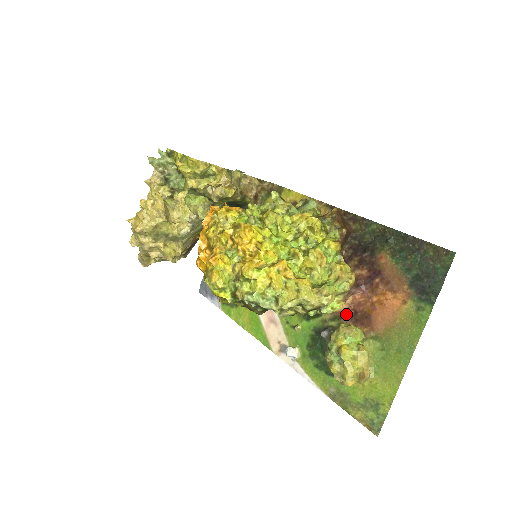
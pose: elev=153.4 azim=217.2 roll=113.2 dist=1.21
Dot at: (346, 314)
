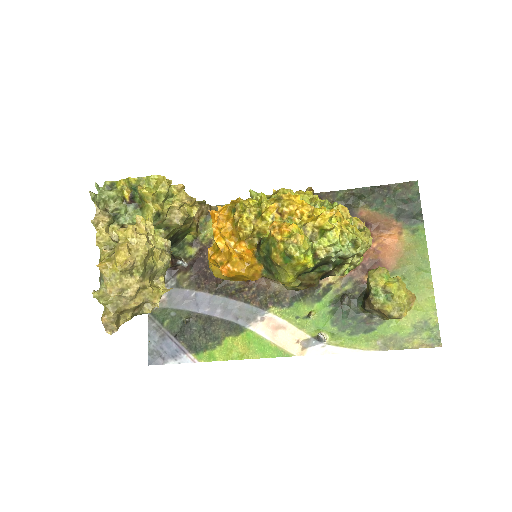
Dot at: (356, 272)
